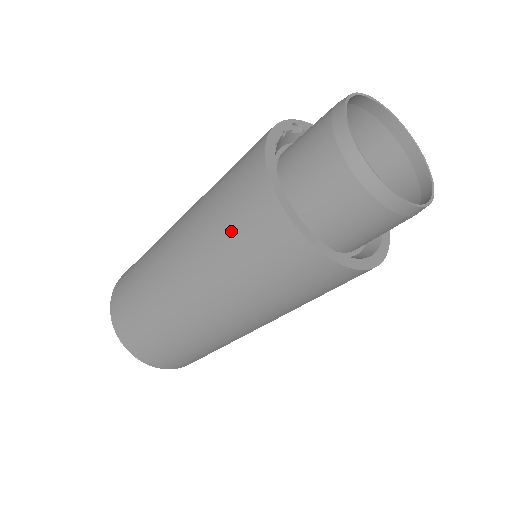
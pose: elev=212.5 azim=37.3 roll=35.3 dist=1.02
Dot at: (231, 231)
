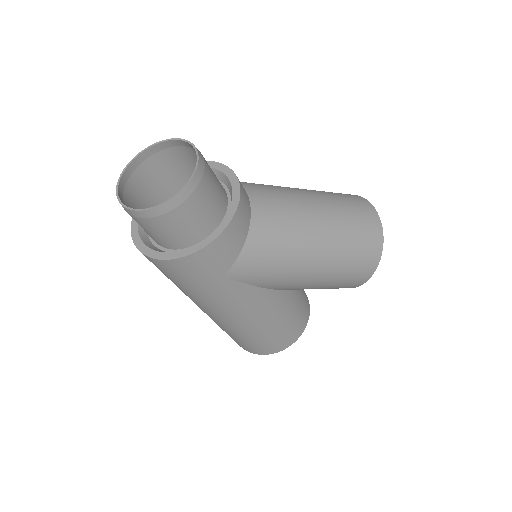
Dot at: occluded
